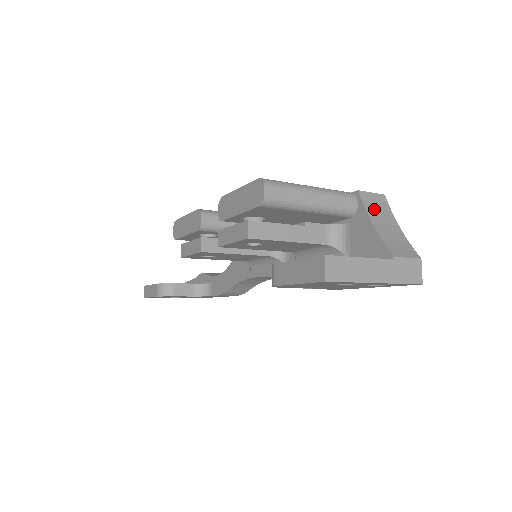
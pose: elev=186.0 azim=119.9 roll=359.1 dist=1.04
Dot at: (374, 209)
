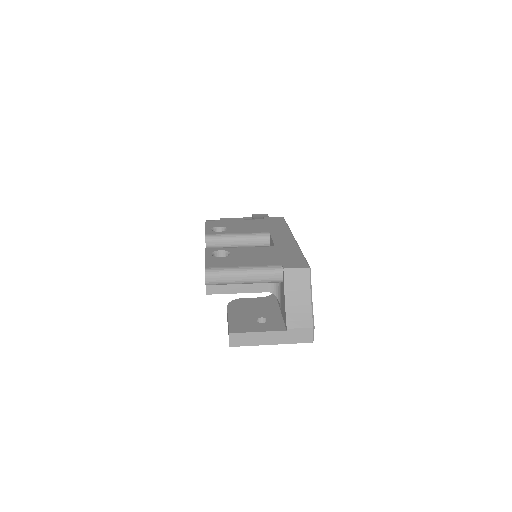
Dot at: (293, 284)
